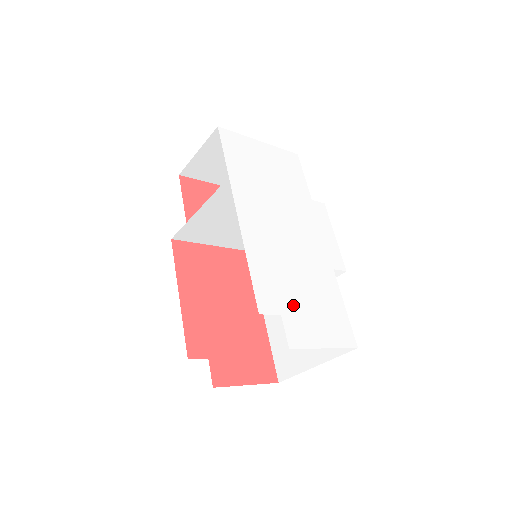
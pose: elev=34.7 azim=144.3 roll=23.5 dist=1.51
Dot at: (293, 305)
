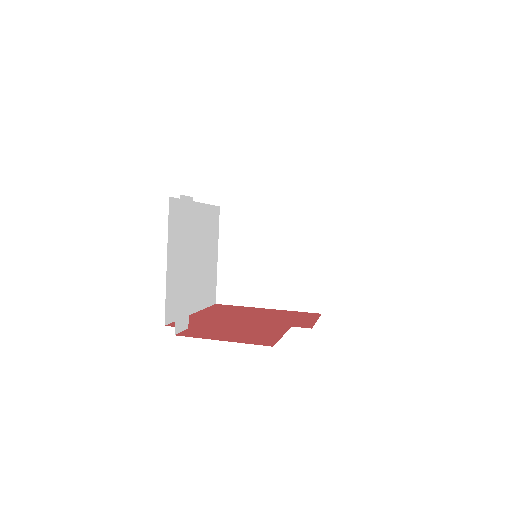
Dot at: occluded
